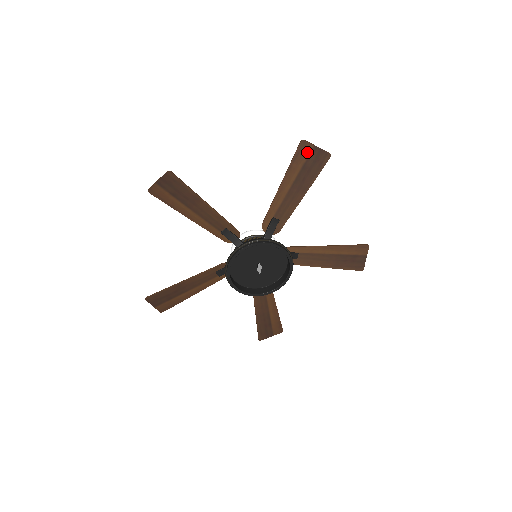
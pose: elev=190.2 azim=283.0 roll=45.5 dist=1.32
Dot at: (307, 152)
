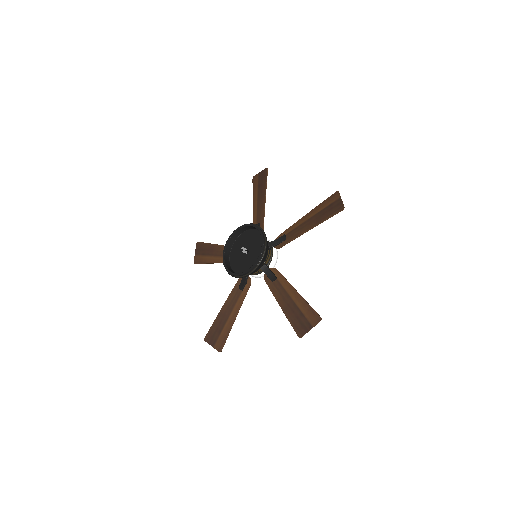
Dot at: (257, 179)
